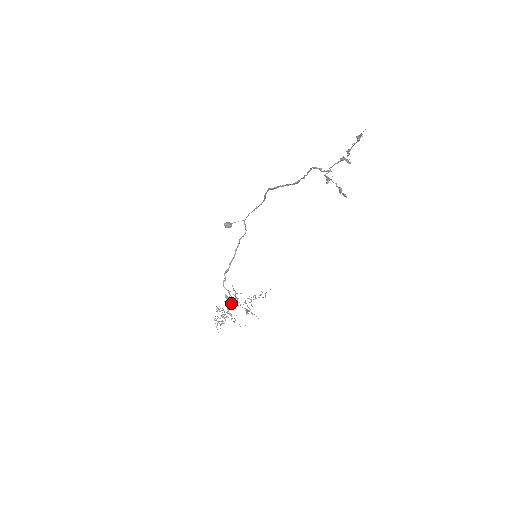
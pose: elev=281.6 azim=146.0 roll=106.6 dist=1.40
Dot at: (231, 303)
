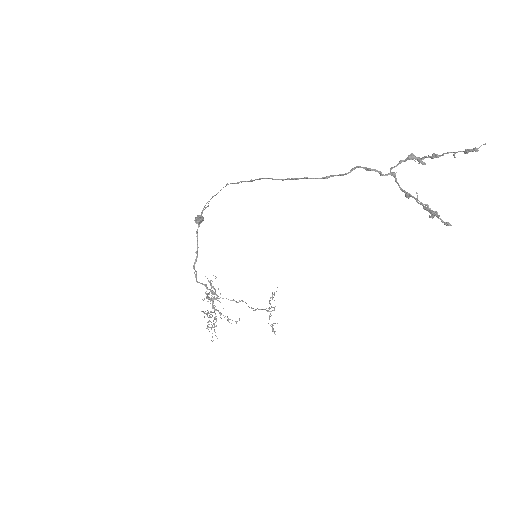
Dot at: (213, 298)
